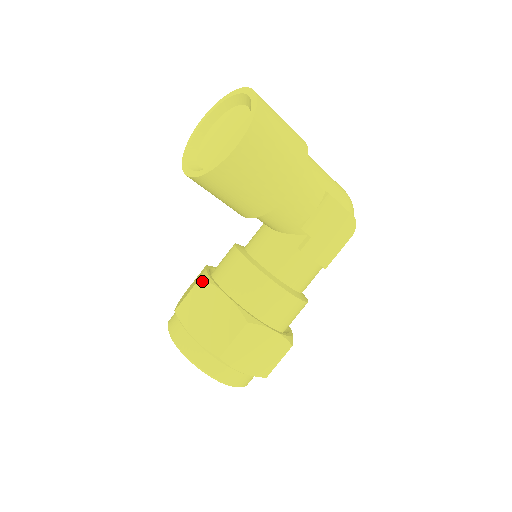
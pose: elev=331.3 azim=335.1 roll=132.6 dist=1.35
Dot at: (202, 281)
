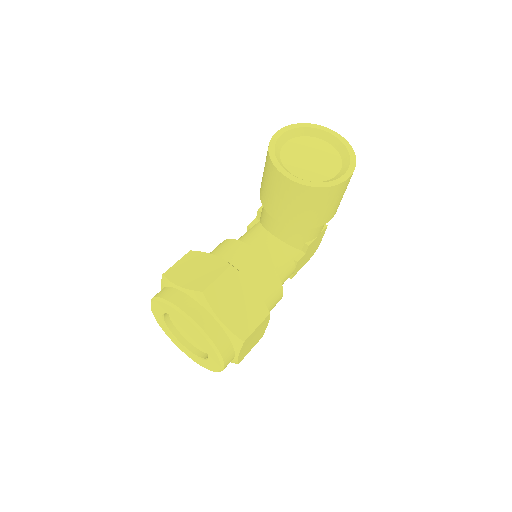
Dot at: (233, 269)
